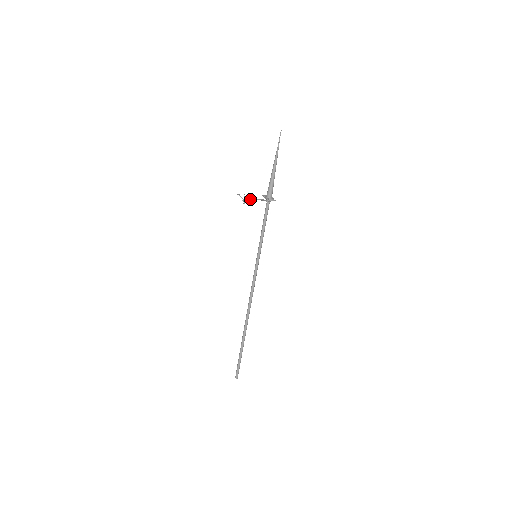
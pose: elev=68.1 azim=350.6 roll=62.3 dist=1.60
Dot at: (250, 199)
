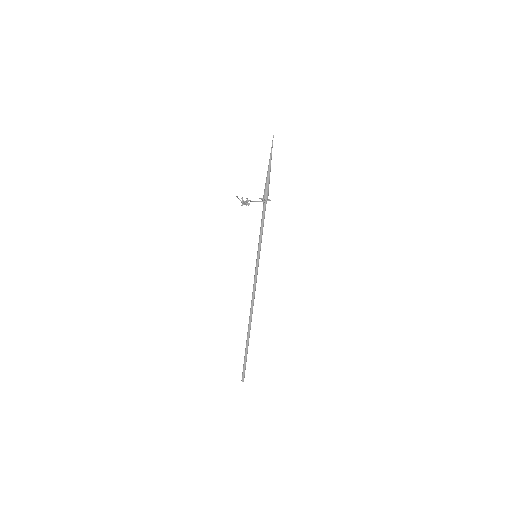
Dot at: (248, 200)
